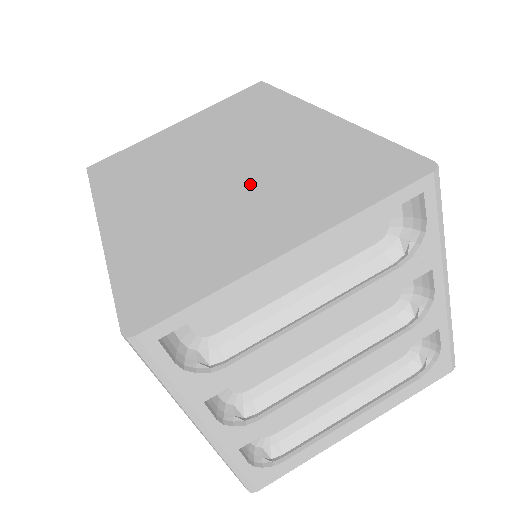
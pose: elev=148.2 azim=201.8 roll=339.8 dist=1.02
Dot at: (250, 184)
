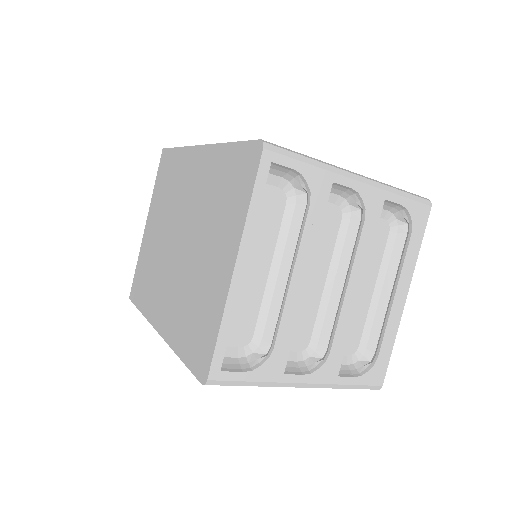
Dot at: (198, 238)
